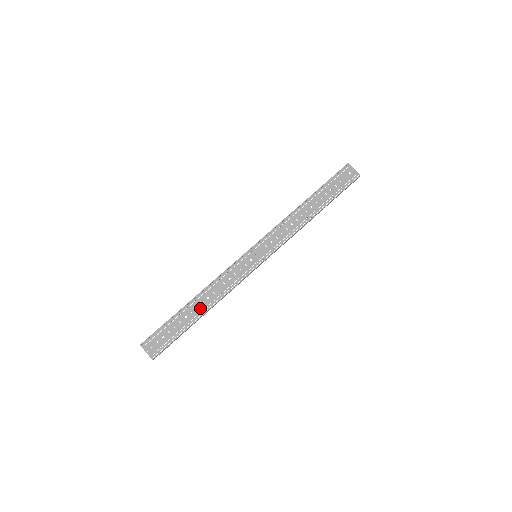
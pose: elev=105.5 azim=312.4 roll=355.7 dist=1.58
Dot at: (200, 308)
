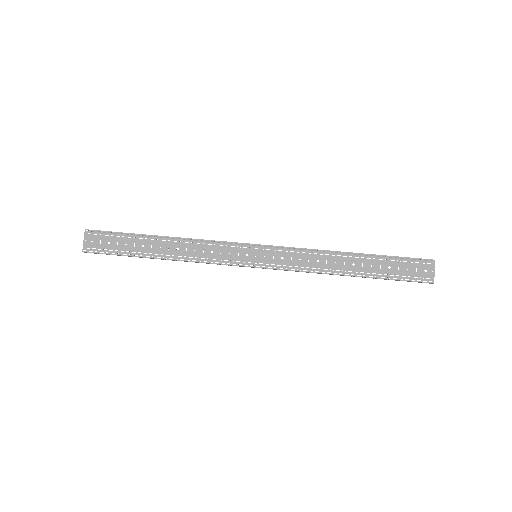
Dot at: (162, 250)
